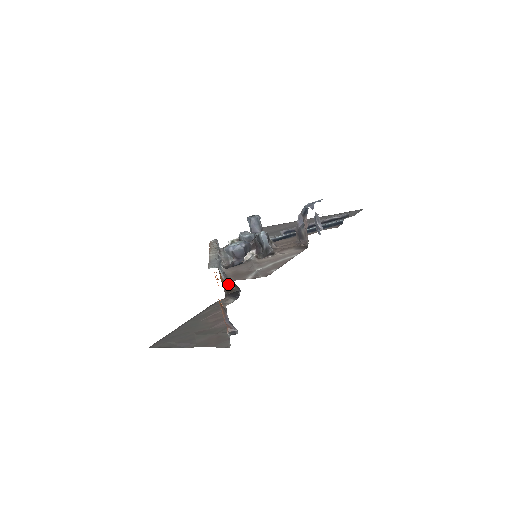
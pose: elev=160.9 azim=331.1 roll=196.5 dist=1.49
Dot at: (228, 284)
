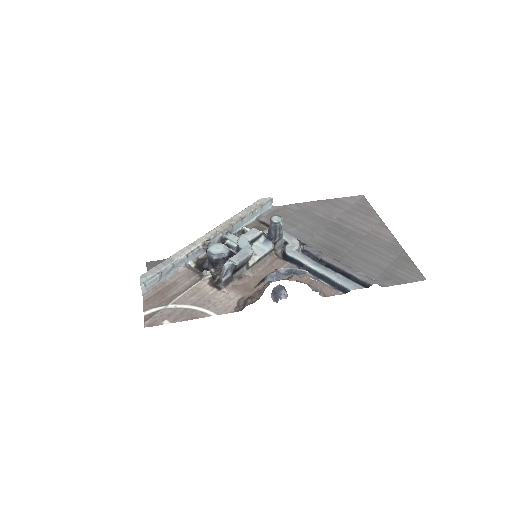
Dot at: occluded
